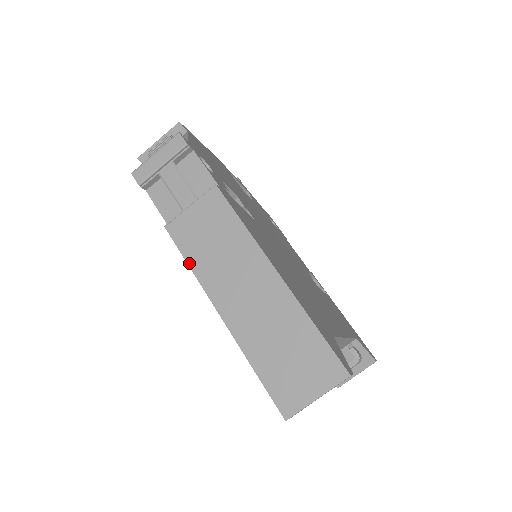
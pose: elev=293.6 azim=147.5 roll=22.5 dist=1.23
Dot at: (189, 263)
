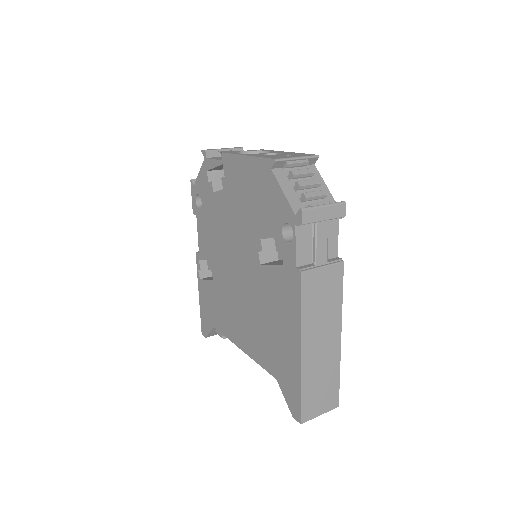
Dot at: (303, 309)
